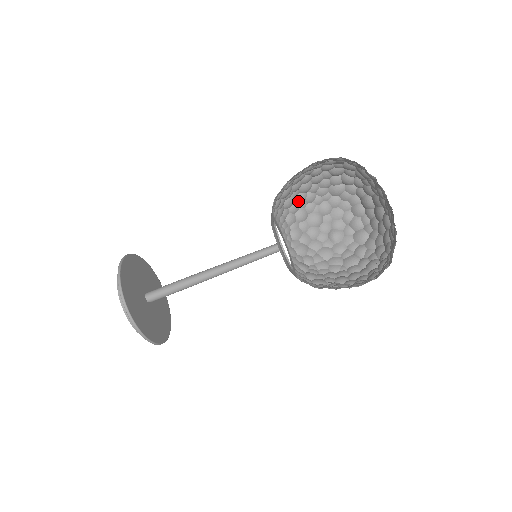
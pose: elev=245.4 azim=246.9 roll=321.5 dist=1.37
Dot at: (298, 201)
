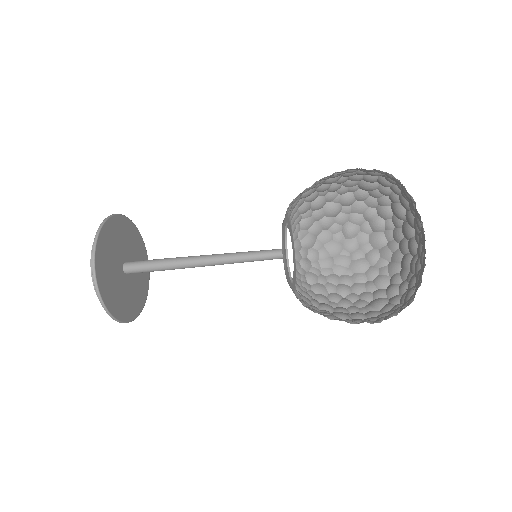
Dot at: (319, 190)
